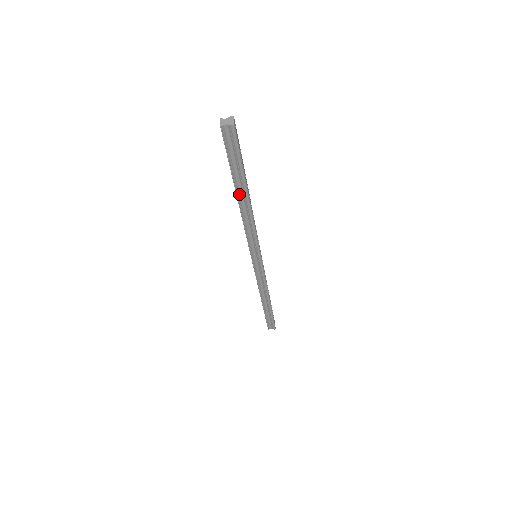
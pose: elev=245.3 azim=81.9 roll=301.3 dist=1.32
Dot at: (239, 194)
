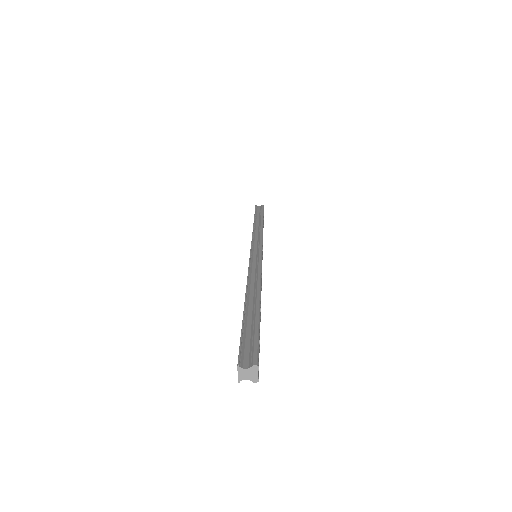
Dot at: occluded
